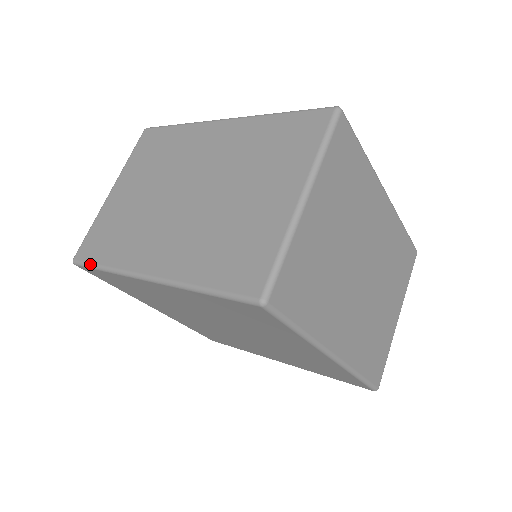
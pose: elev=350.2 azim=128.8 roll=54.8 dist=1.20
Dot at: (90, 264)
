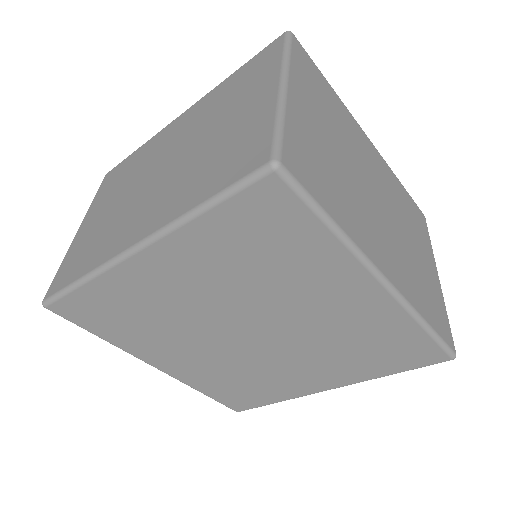
Dot at: (63, 289)
